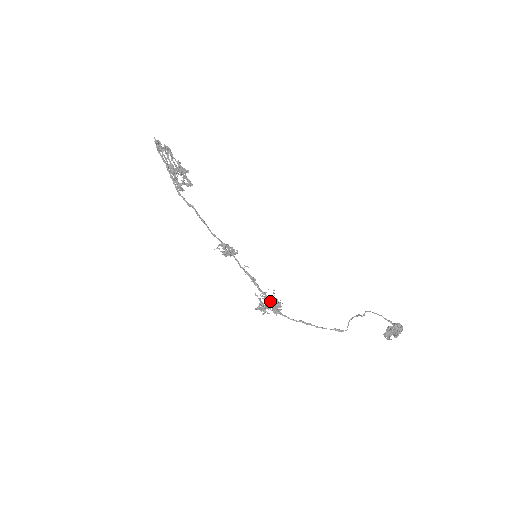
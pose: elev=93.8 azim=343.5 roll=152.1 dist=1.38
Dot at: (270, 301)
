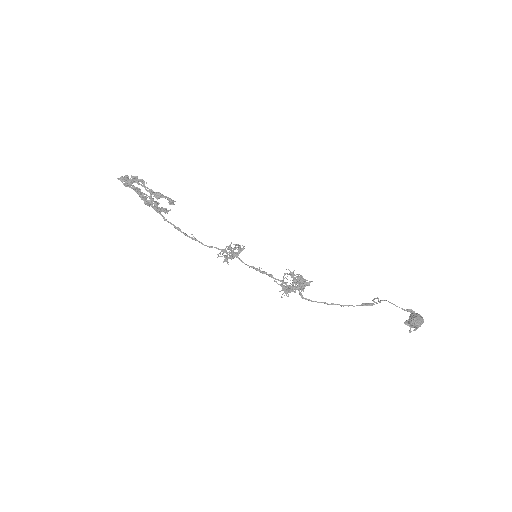
Dot at: (292, 283)
